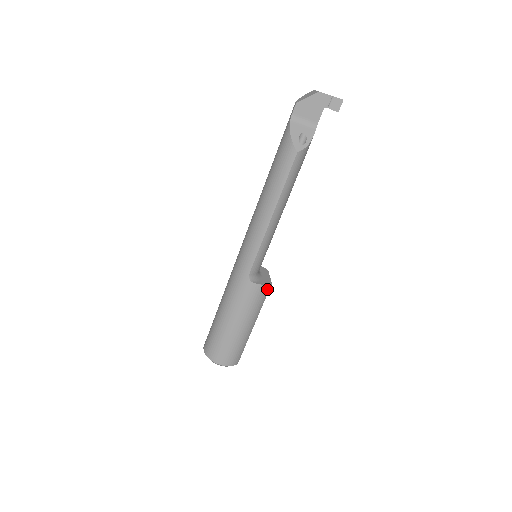
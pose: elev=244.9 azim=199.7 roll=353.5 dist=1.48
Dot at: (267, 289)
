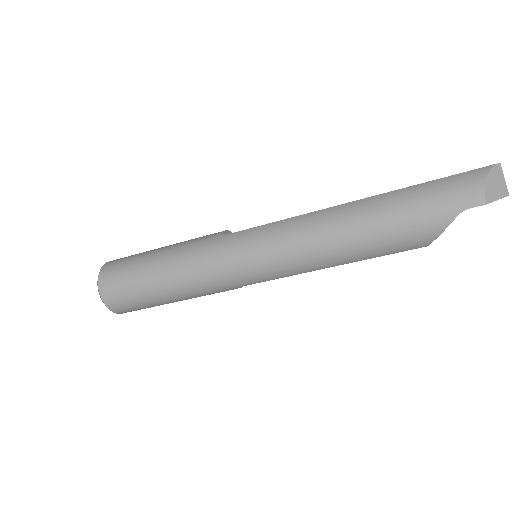
Dot at: occluded
